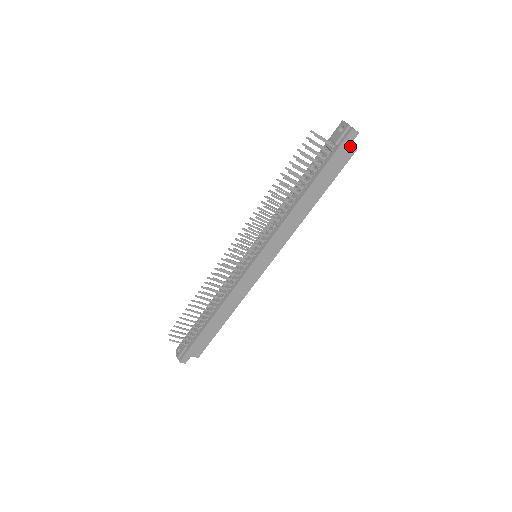
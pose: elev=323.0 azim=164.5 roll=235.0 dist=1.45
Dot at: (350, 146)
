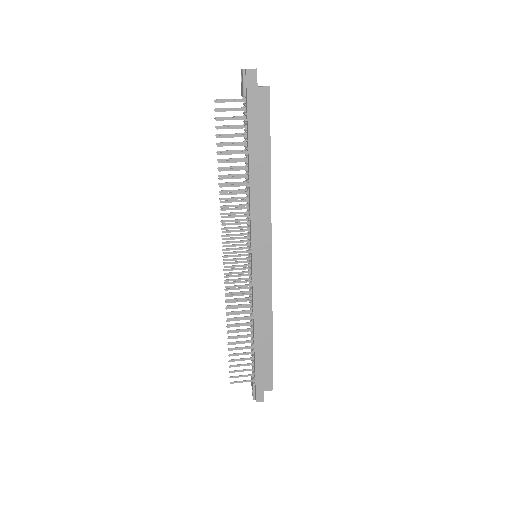
Dot at: (259, 88)
